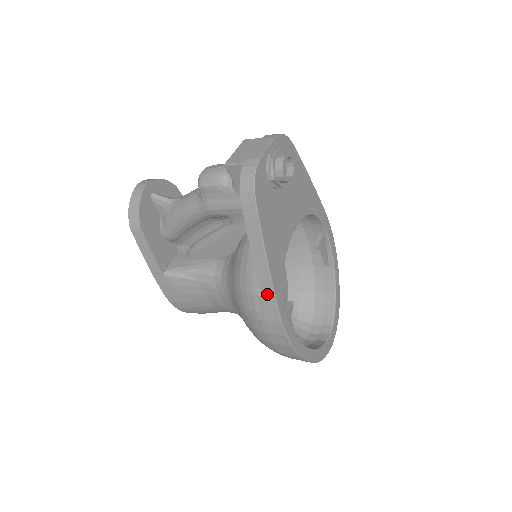
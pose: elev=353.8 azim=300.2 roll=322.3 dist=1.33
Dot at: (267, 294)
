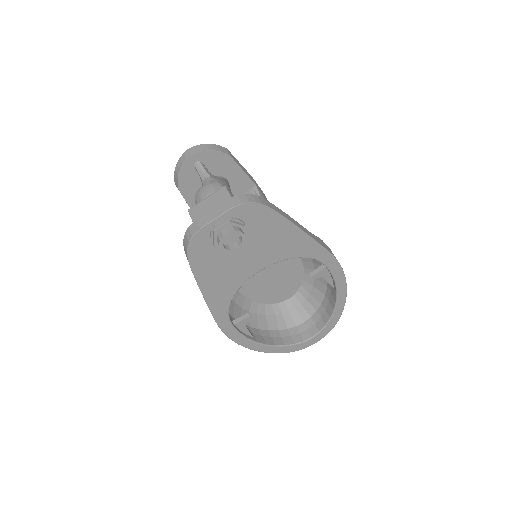
Dot at: occluded
